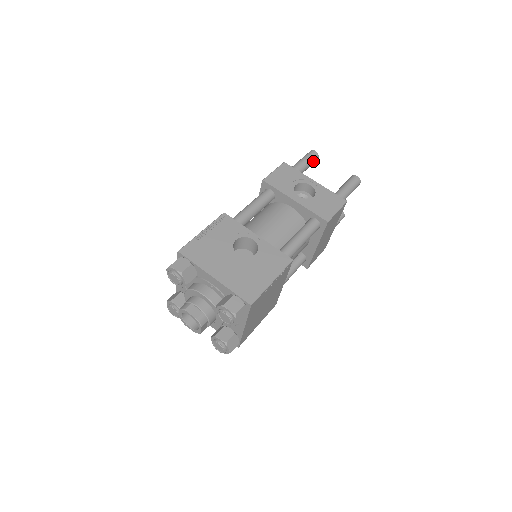
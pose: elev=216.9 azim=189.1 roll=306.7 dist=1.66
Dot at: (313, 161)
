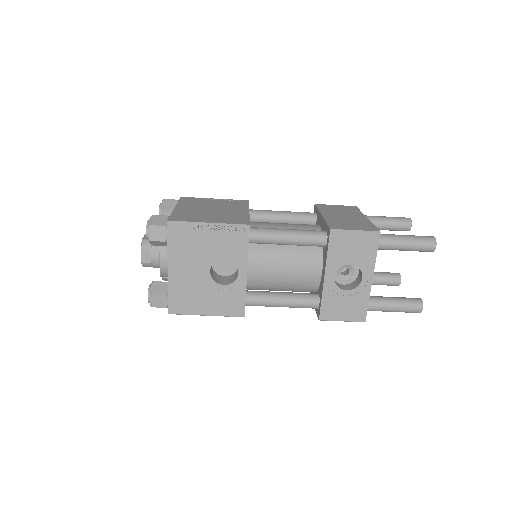
Dot at: occluded
